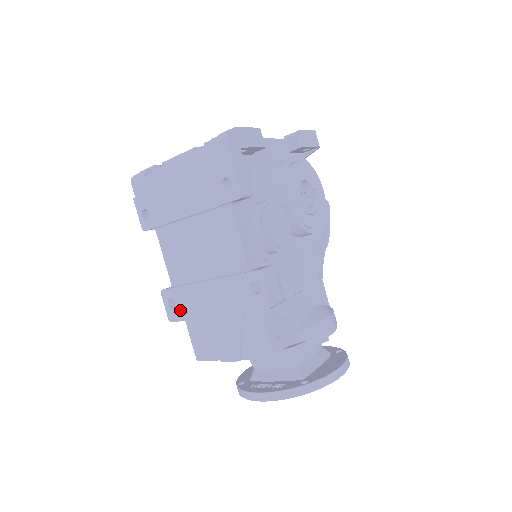
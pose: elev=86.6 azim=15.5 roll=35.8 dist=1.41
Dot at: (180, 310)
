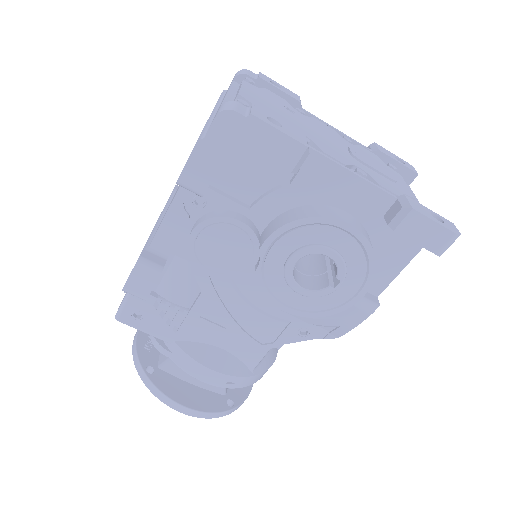
Dot at: occluded
